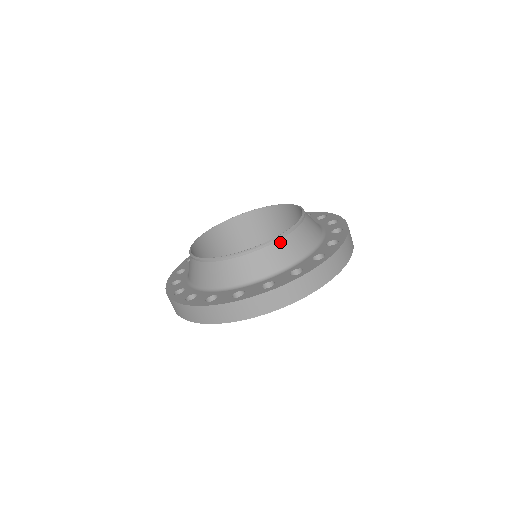
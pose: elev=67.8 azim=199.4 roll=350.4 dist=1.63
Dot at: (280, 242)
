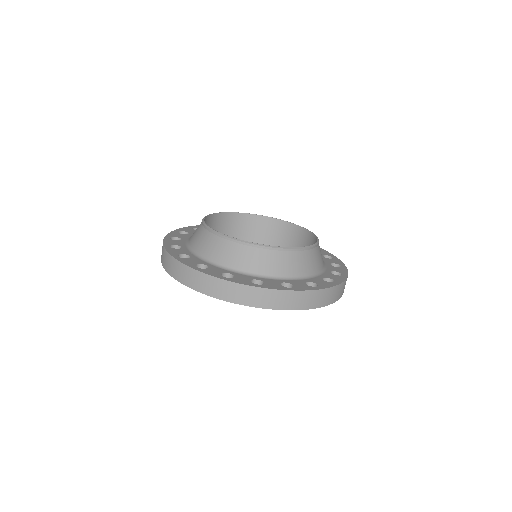
Dot at: (267, 251)
